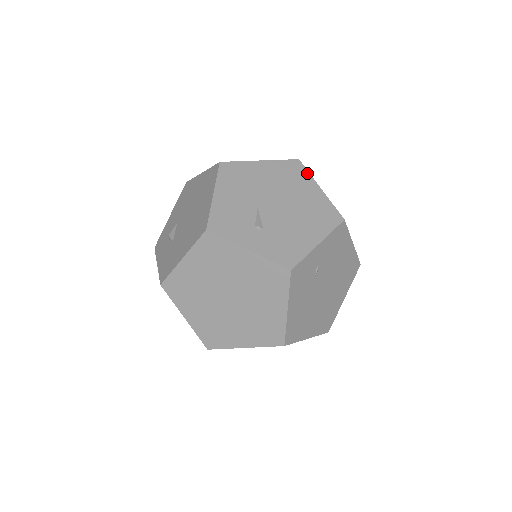
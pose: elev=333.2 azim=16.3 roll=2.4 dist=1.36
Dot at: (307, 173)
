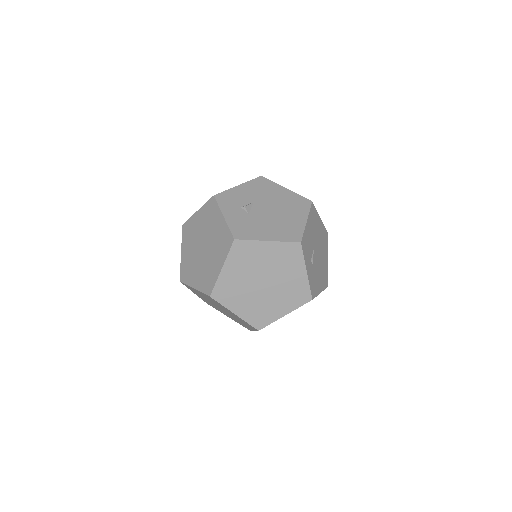
Dot at: (327, 244)
